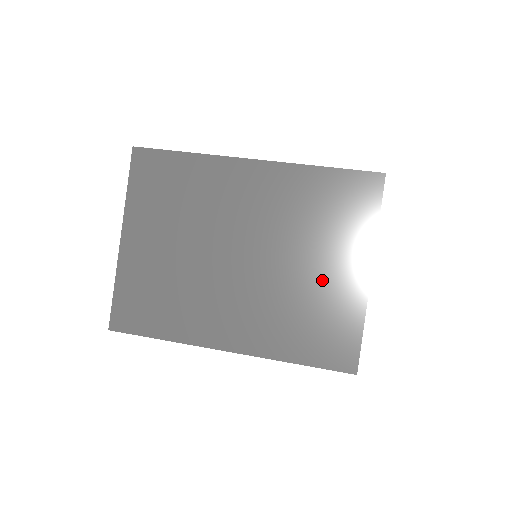
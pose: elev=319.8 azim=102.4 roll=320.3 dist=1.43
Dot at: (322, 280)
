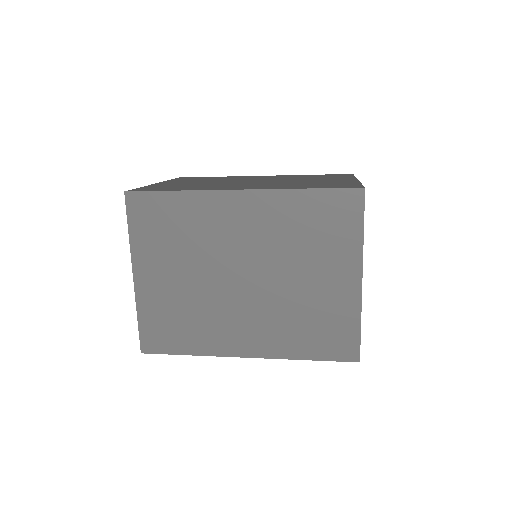
Dot at: (320, 181)
